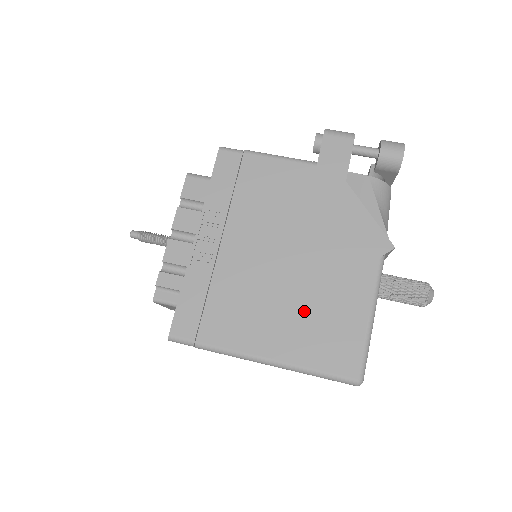
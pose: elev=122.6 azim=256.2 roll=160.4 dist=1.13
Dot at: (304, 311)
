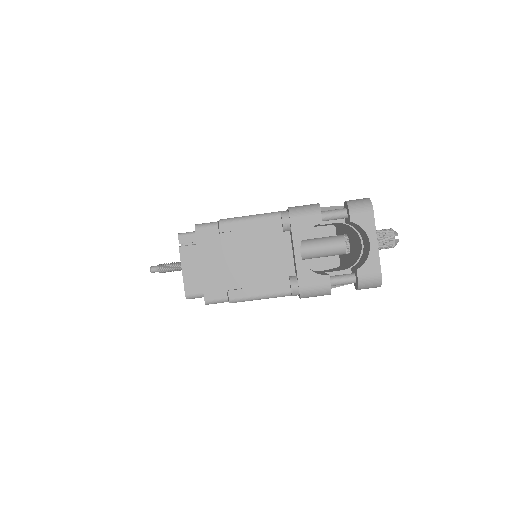
Dot at: occluded
